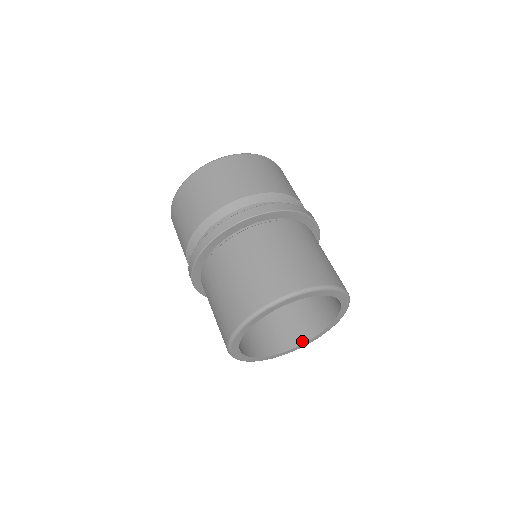
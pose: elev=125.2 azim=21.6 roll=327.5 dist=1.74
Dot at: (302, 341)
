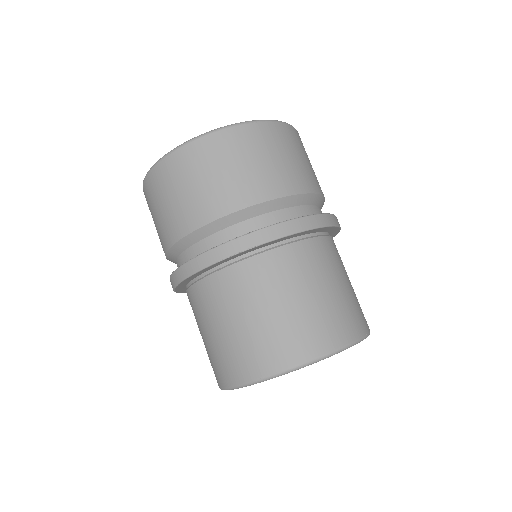
Dot at: occluded
